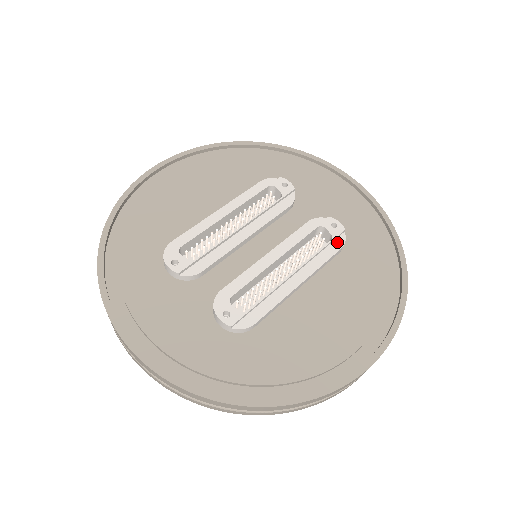
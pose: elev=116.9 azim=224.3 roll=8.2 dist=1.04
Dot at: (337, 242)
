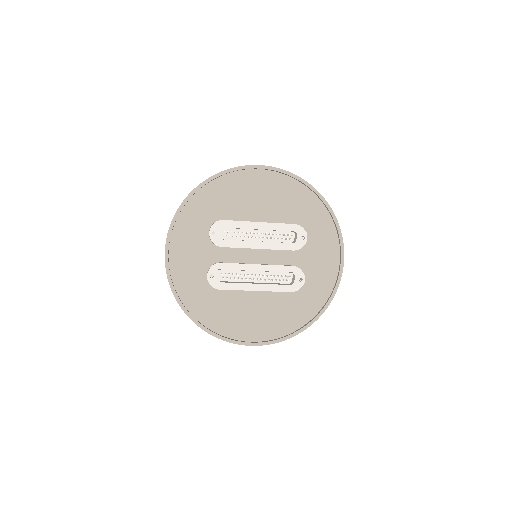
Dot at: (293, 288)
